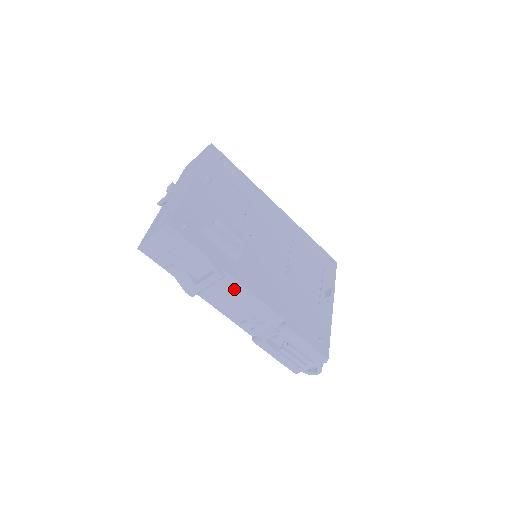
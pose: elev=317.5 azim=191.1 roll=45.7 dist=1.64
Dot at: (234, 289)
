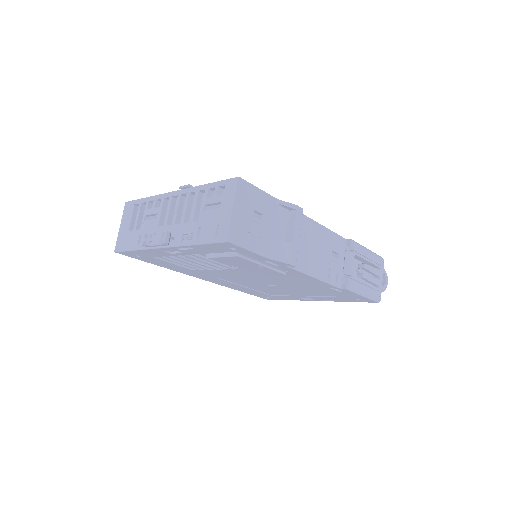
Dot at: (309, 230)
